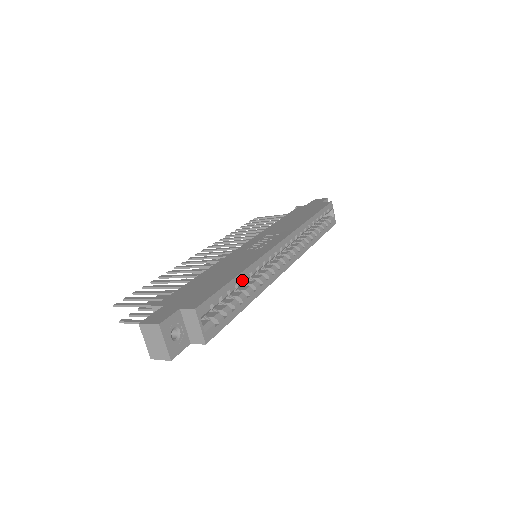
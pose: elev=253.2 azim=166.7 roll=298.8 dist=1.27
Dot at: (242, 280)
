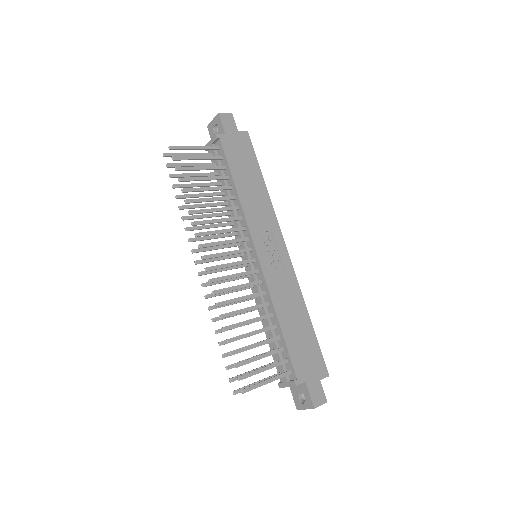
Dot at: occluded
